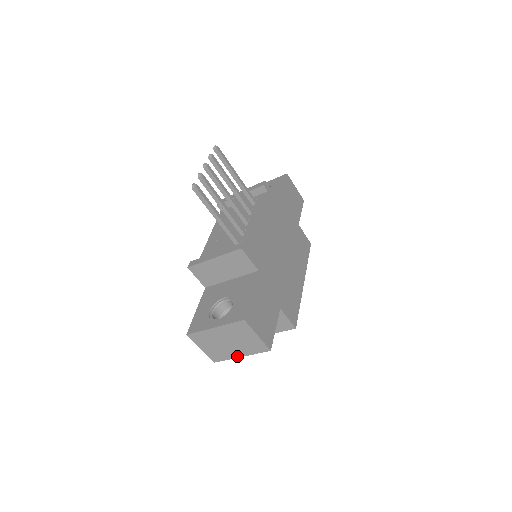
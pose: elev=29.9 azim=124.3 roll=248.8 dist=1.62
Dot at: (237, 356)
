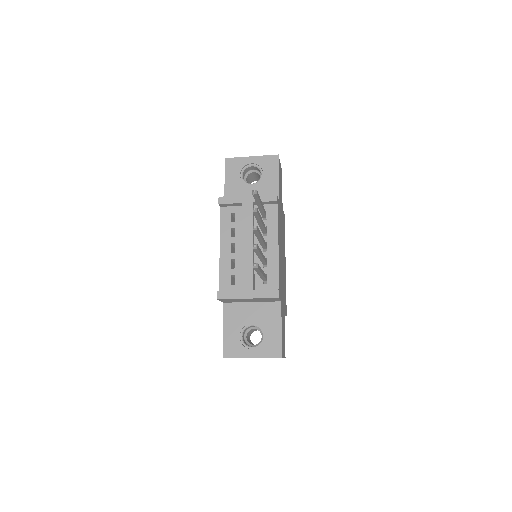
Dot at: occluded
